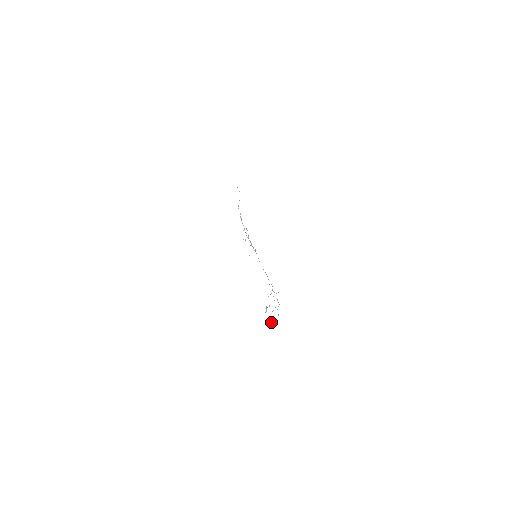
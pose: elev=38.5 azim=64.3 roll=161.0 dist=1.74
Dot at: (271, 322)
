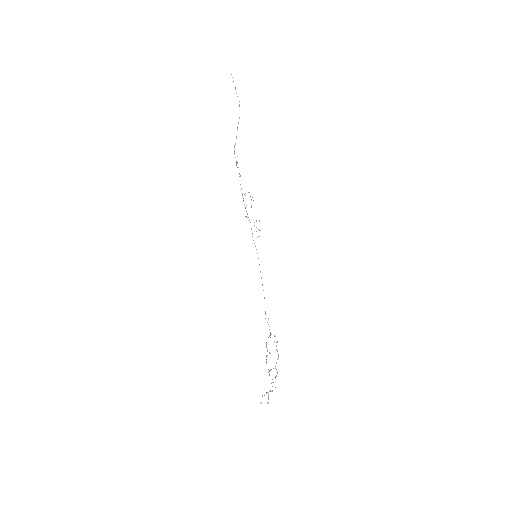
Dot at: occluded
